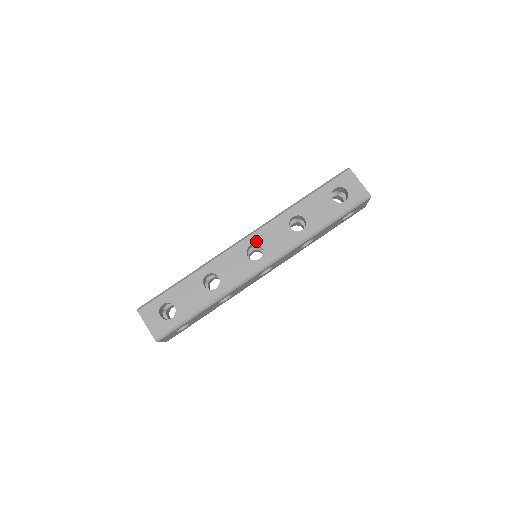
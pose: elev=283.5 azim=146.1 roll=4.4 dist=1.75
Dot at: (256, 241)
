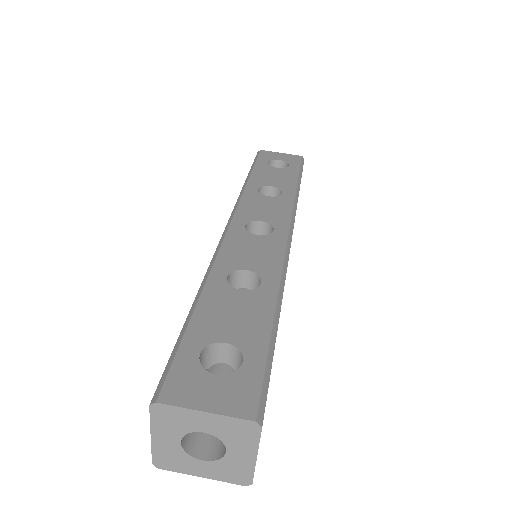
Dot at: (246, 219)
